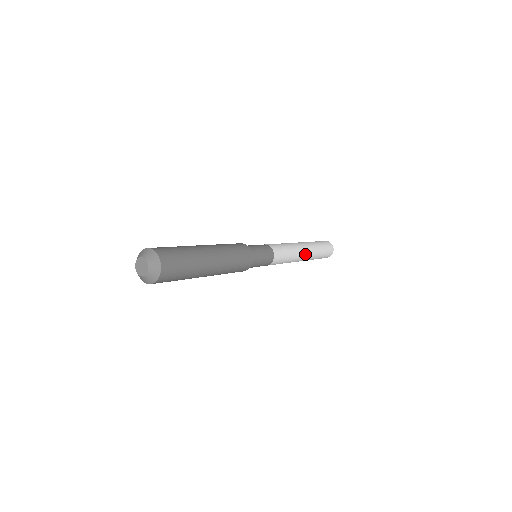
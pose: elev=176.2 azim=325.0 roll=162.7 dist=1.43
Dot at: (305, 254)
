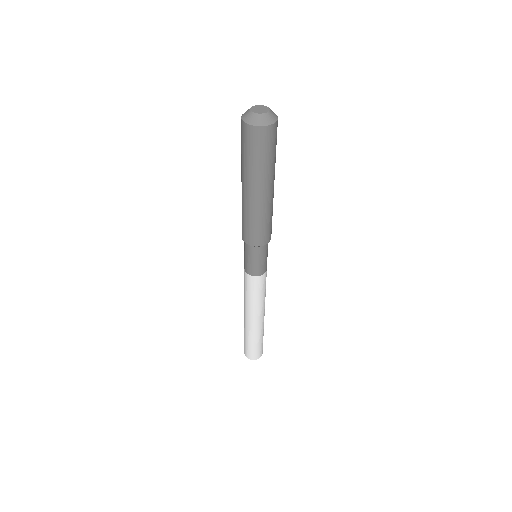
Dot at: (264, 313)
